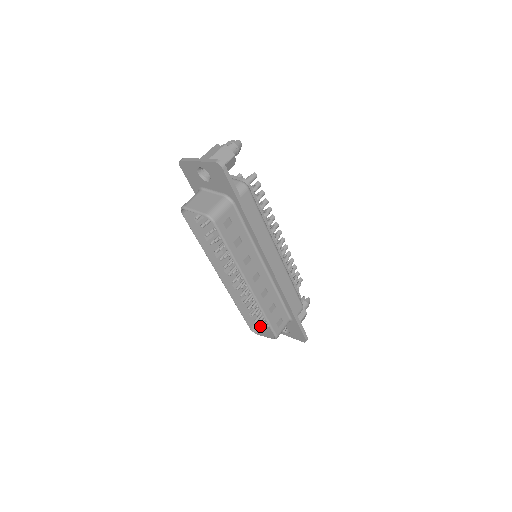
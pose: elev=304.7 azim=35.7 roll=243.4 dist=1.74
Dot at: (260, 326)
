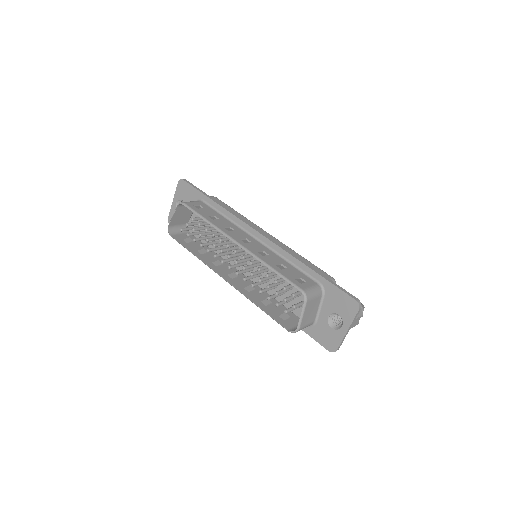
Dot at: occluded
